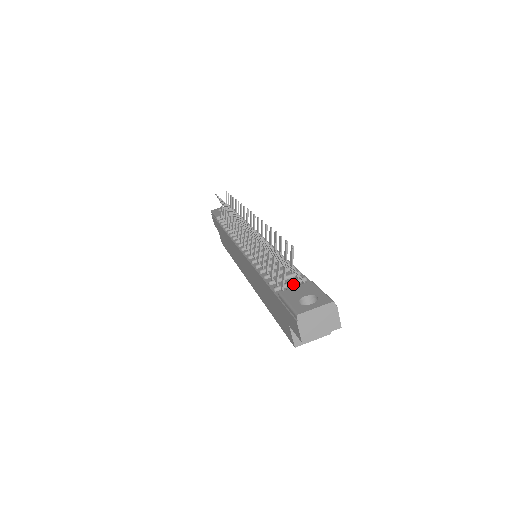
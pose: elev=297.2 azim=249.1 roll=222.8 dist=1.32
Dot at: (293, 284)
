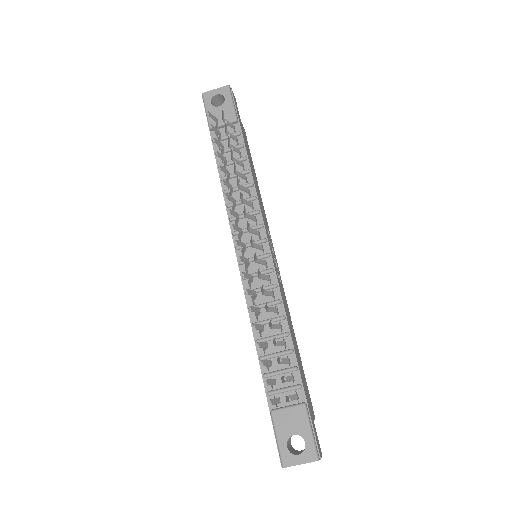
Dot at: (287, 391)
